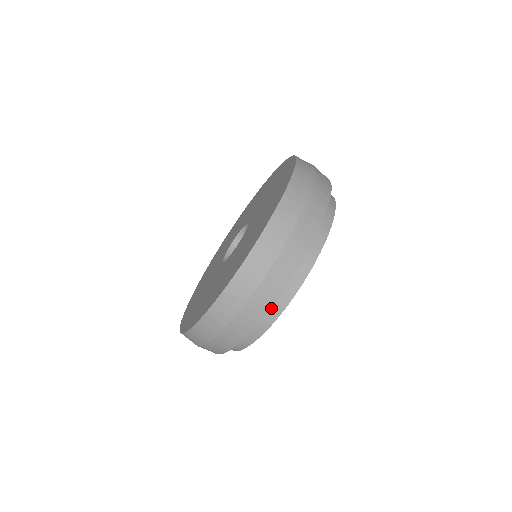
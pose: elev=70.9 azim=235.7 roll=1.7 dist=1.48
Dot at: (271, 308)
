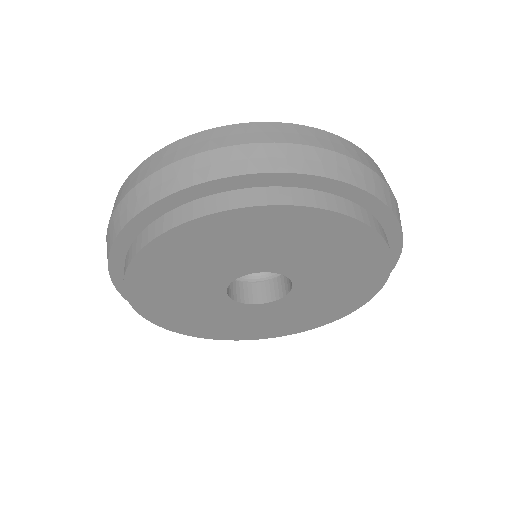
Dot at: (156, 224)
